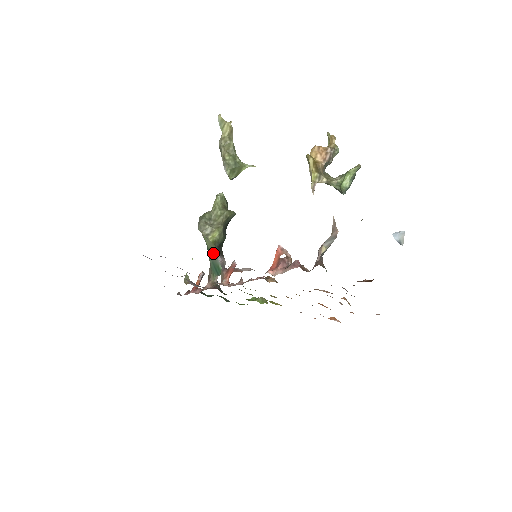
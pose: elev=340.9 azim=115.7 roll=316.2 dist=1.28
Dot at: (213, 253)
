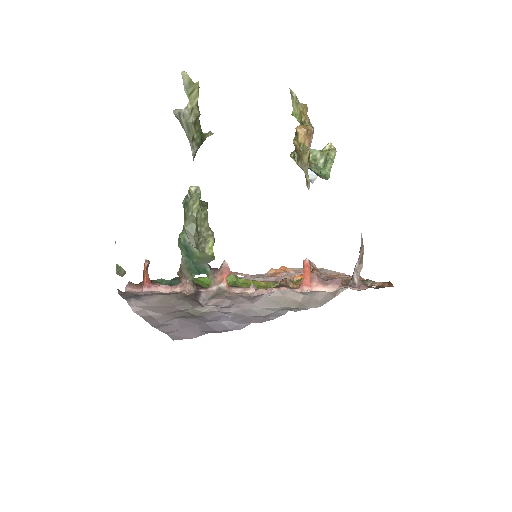
Dot at: (203, 261)
